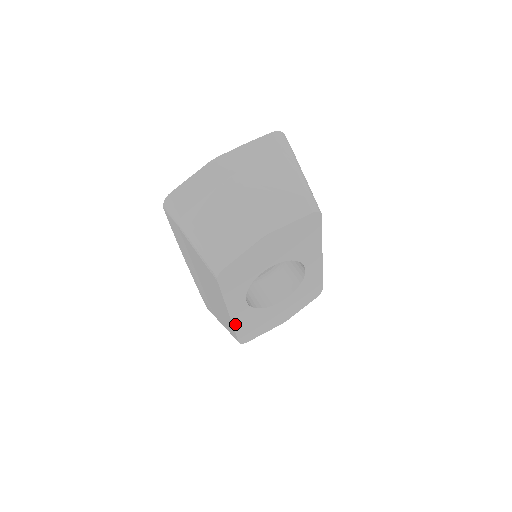
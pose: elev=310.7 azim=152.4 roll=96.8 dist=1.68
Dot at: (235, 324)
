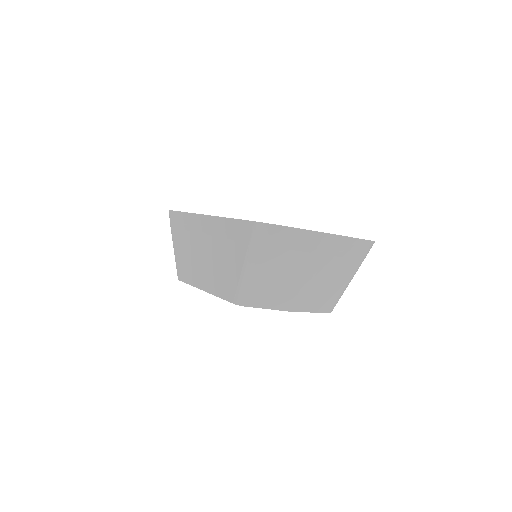
Dot at: occluded
